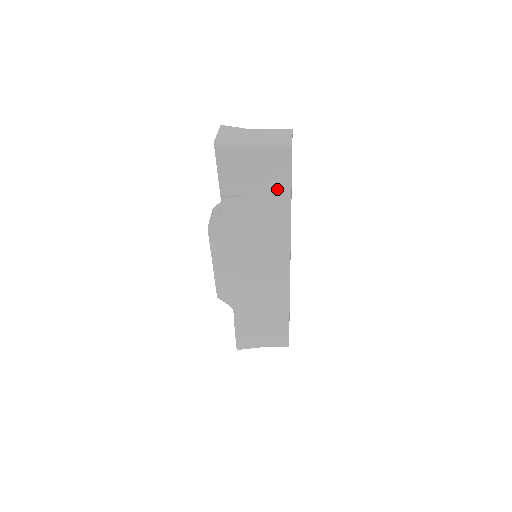
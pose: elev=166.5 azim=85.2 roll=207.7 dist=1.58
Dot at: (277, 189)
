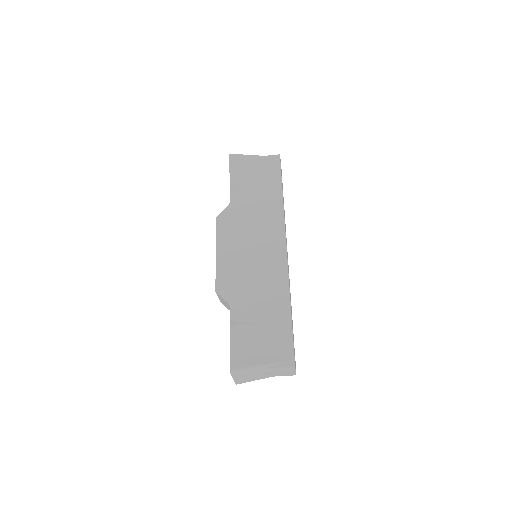
Dot at: (271, 181)
